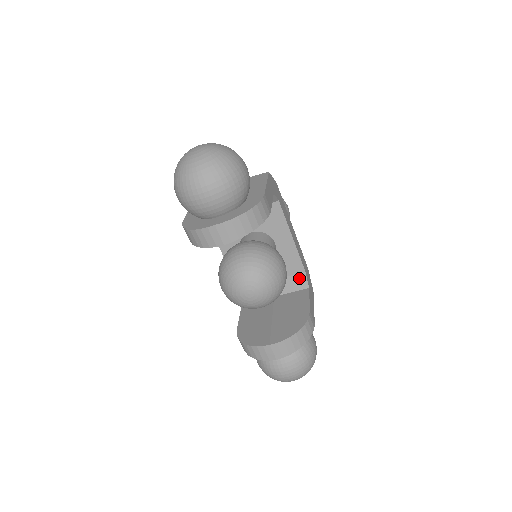
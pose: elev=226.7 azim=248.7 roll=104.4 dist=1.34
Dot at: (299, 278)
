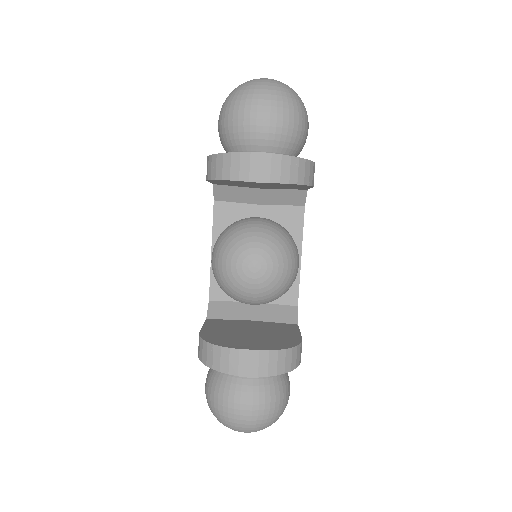
Dot at: (289, 310)
